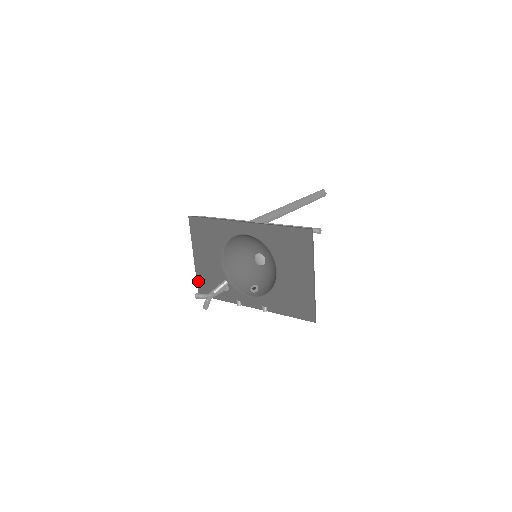
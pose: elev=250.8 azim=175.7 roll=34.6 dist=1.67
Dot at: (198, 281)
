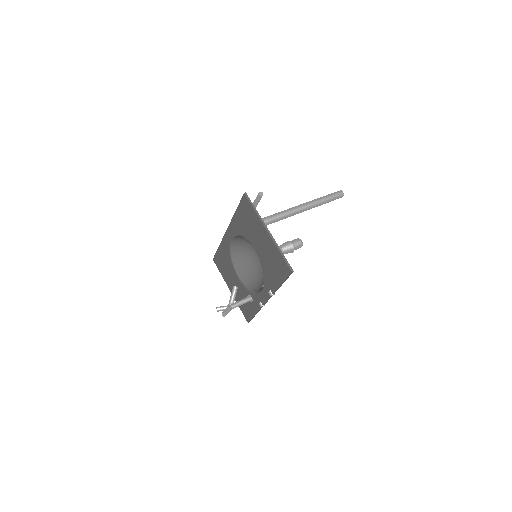
Dot at: (241, 310)
